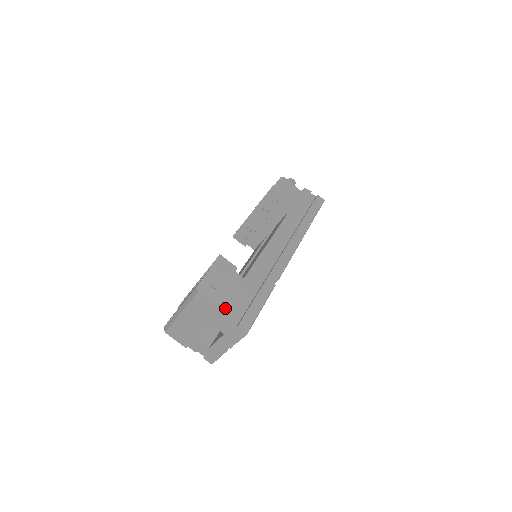
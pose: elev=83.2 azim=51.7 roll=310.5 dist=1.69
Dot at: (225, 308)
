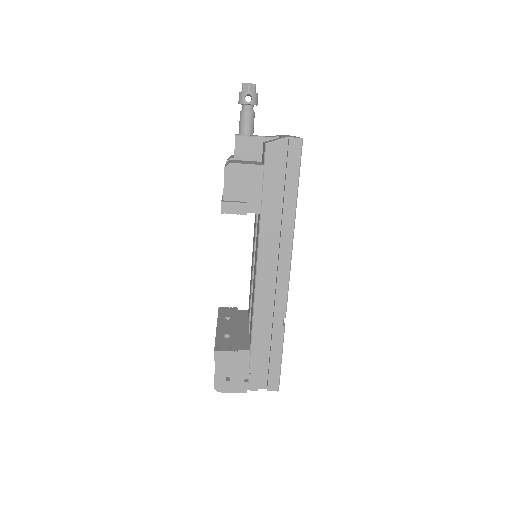
Dot at: (248, 383)
